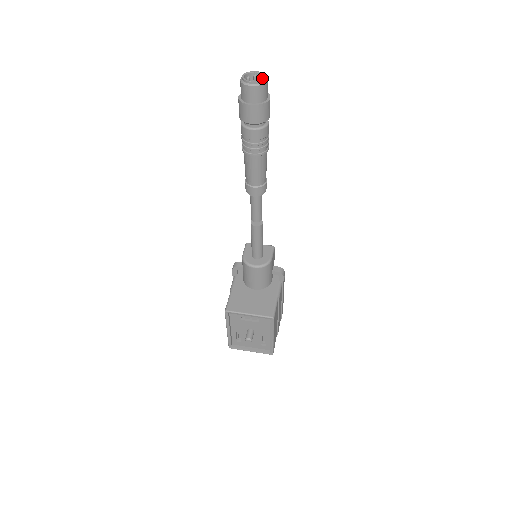
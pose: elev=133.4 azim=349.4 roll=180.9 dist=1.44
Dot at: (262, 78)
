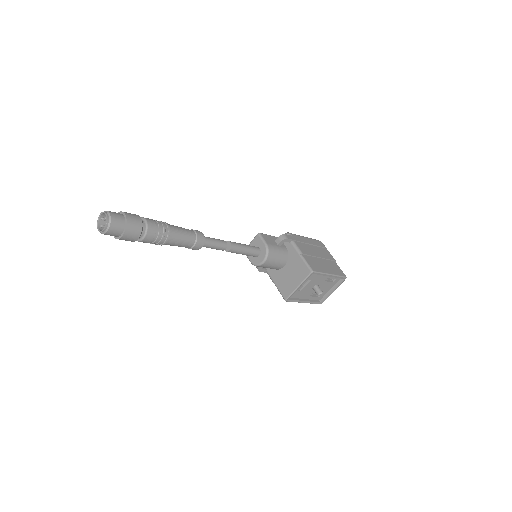
Dot at: occluded
